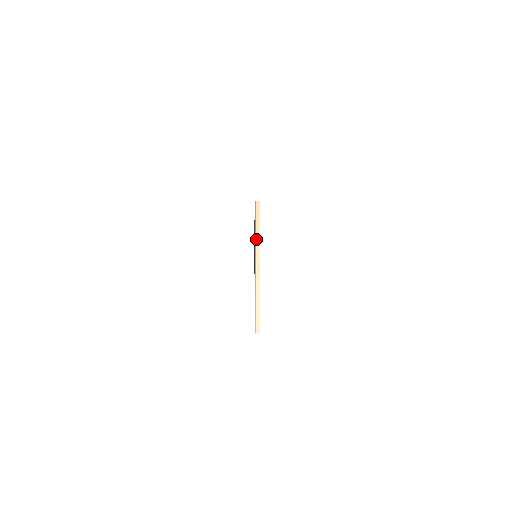
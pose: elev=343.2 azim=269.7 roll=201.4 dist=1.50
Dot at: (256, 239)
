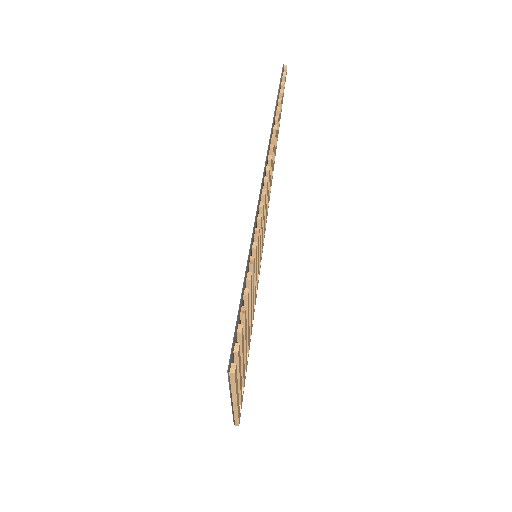
Dot at: (231, 392)
